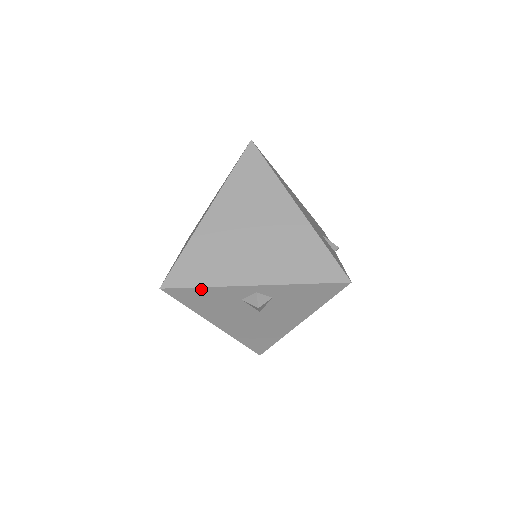
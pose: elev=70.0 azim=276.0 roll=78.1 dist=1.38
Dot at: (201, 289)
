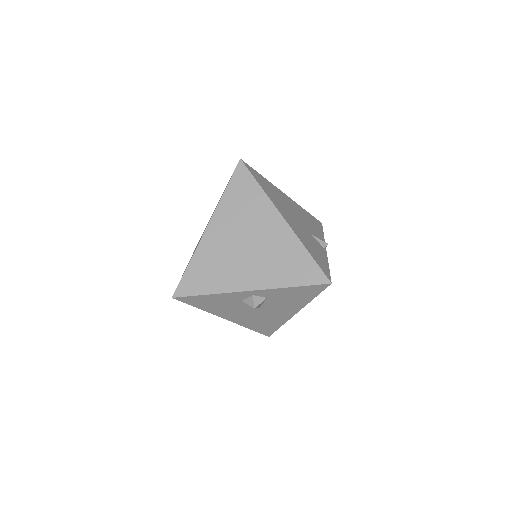
Dot at: (206, 296)
